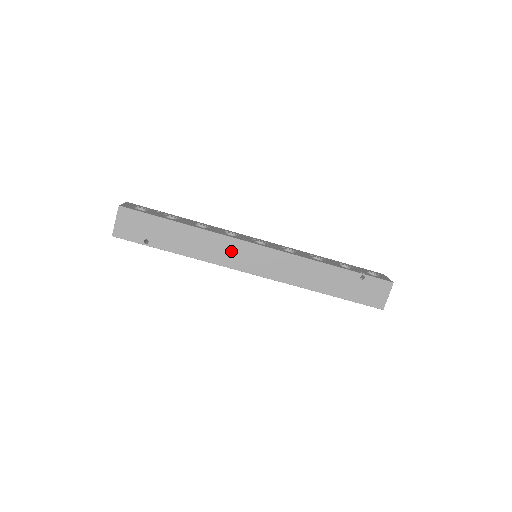
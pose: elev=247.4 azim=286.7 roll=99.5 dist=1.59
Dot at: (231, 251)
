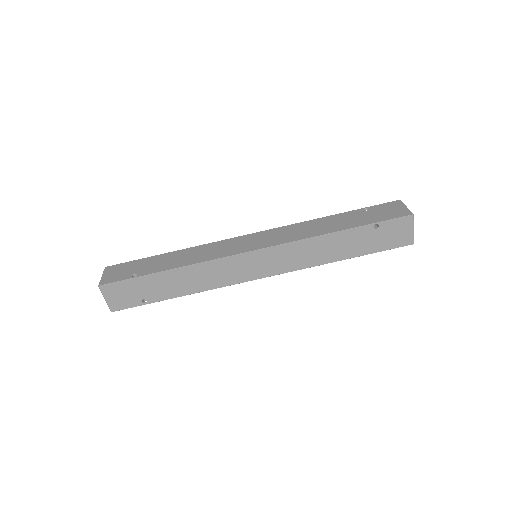
Dot at: (223, 247)
